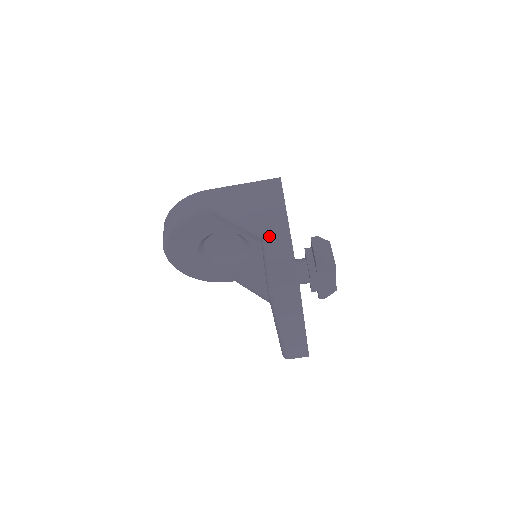
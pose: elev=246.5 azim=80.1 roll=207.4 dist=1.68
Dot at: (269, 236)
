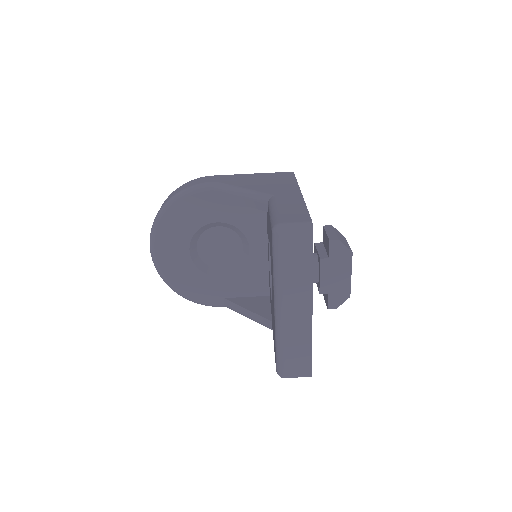
Dot at: (278, 197)
